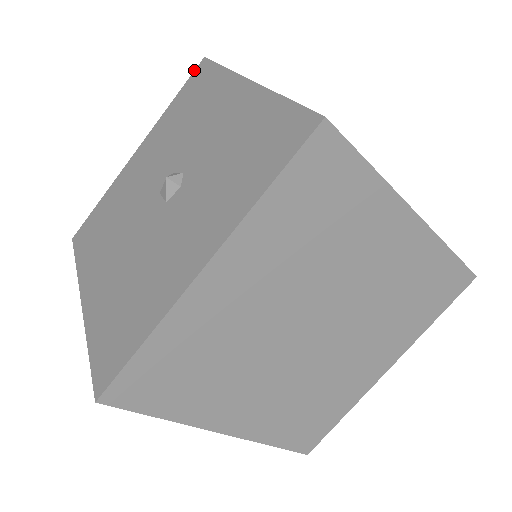
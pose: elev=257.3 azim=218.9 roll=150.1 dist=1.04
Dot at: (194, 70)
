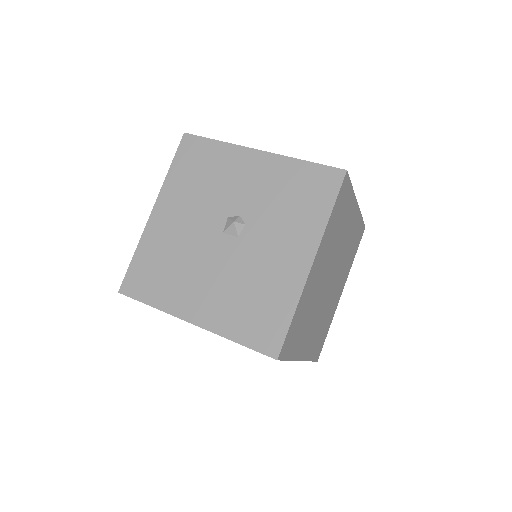
Dot at: occluded
